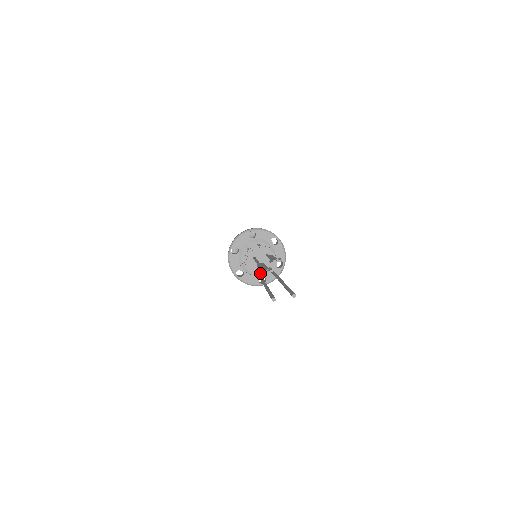
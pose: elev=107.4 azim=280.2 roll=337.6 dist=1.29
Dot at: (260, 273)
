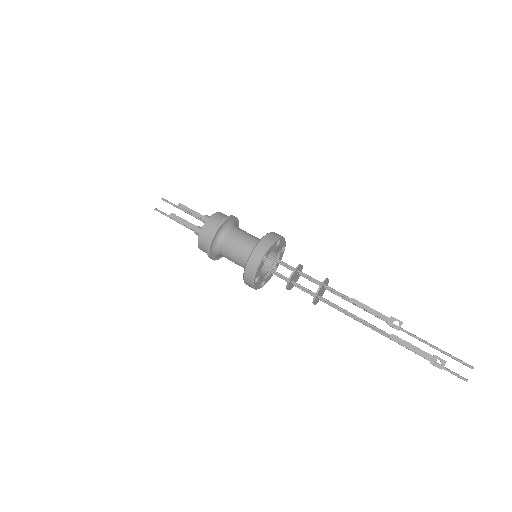
Dot at: occluded
